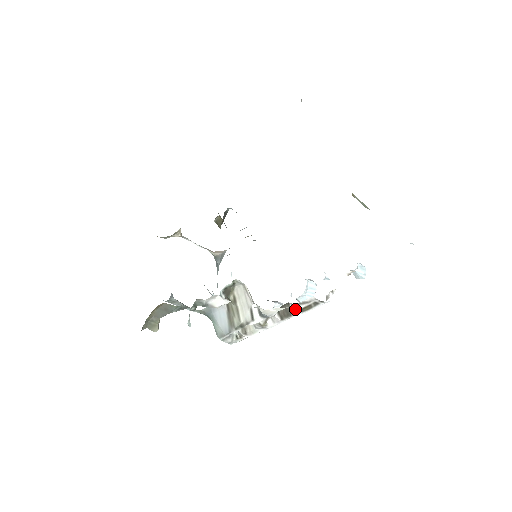
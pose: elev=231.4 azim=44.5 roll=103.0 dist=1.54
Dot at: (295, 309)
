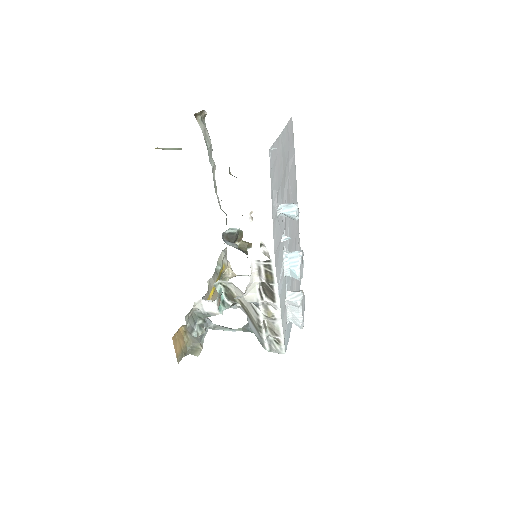
Dot at: (269, 284)
